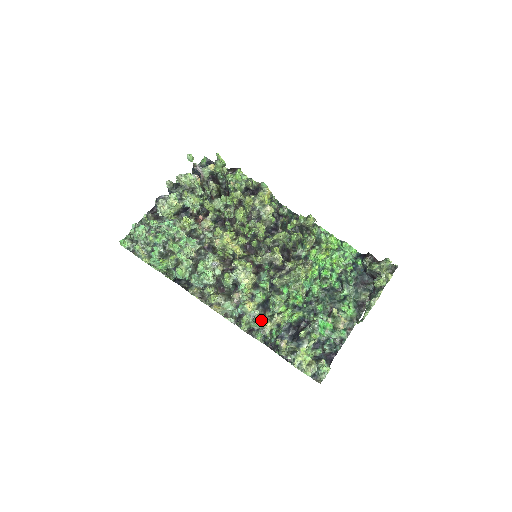
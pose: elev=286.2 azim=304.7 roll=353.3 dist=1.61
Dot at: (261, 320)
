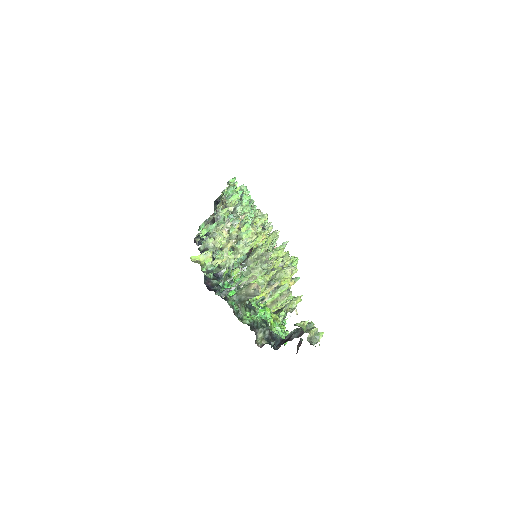
Dot at: occluded
